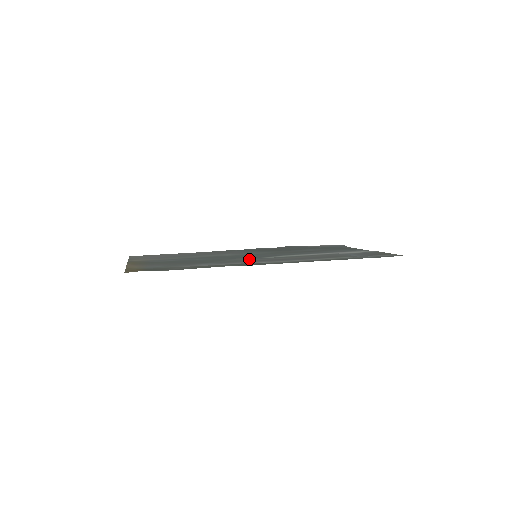
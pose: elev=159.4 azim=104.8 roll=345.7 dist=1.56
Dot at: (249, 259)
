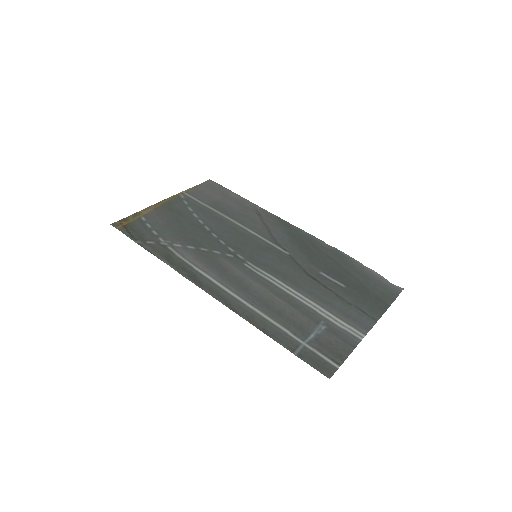
Dot at: (227, 261)
